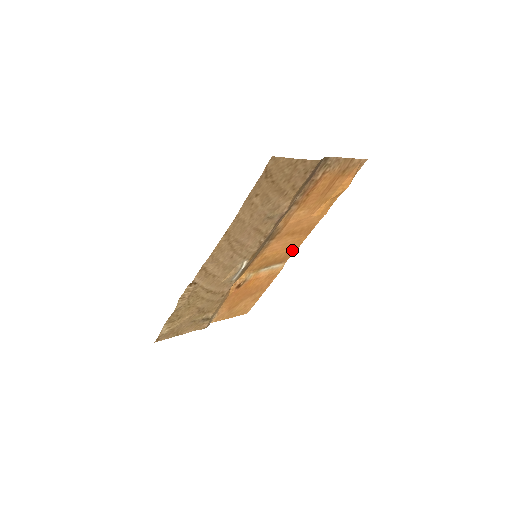
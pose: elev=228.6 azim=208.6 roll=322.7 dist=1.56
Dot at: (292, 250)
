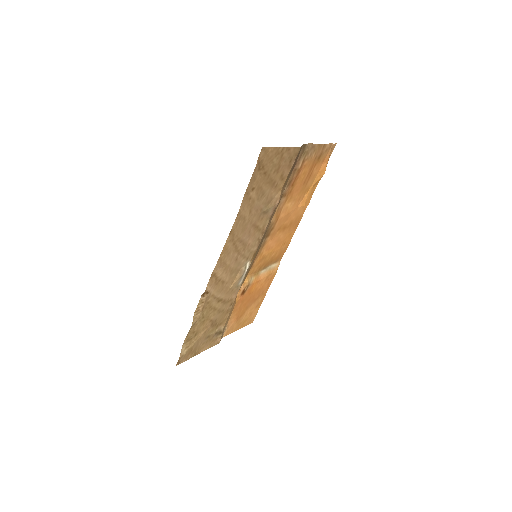
Dot at: (285, 246)
